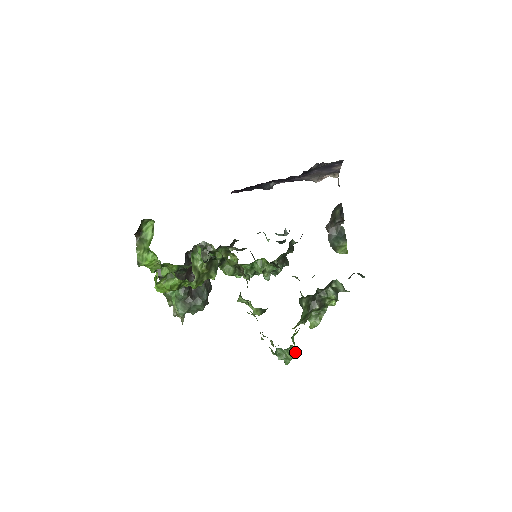
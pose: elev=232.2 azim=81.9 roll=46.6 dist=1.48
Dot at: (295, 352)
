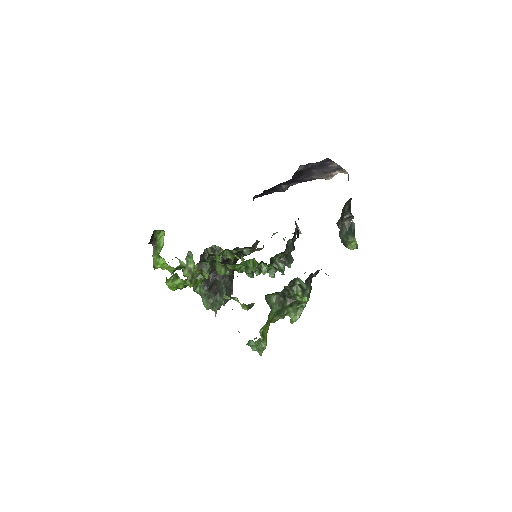
Dot at: (266, 344)
